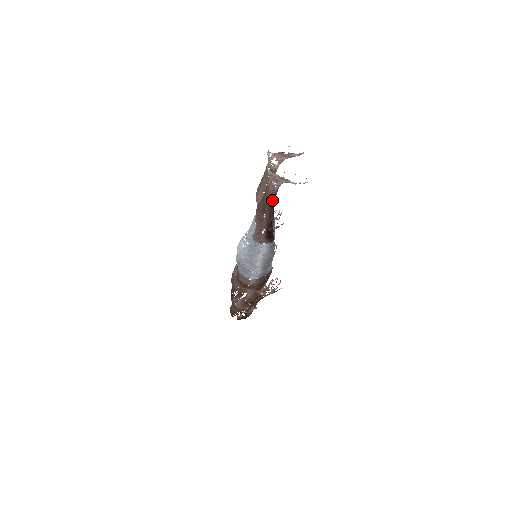
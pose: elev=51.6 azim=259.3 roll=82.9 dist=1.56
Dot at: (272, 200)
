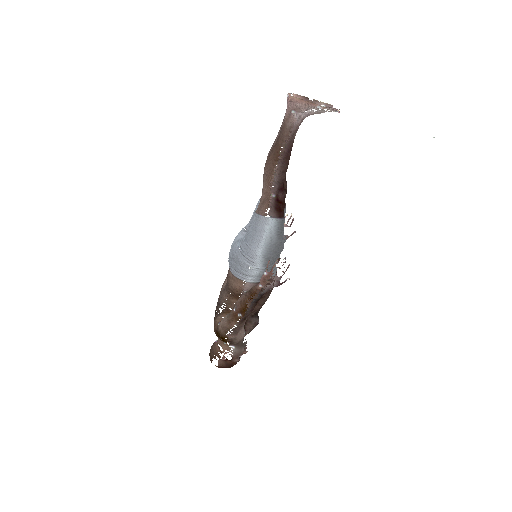
Dot at: (289, 142)
